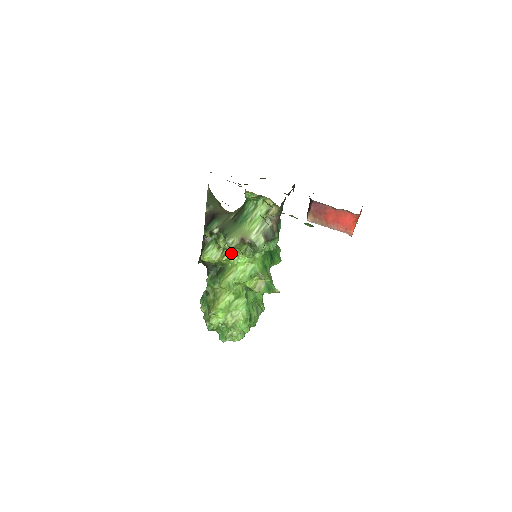
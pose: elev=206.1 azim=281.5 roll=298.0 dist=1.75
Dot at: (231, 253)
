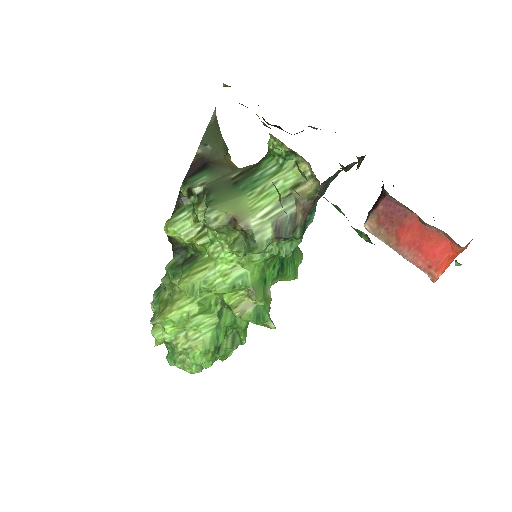
Dot at: (213, 237)
